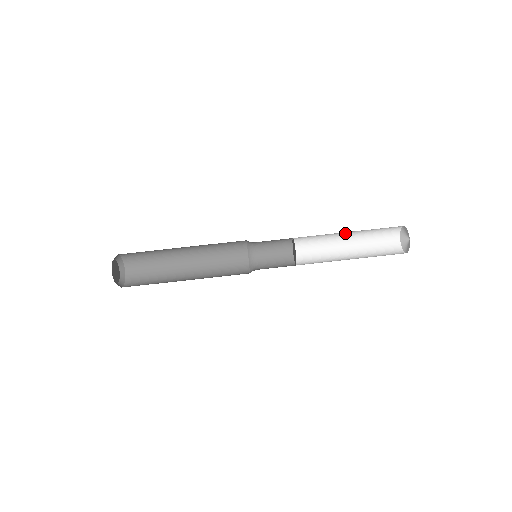
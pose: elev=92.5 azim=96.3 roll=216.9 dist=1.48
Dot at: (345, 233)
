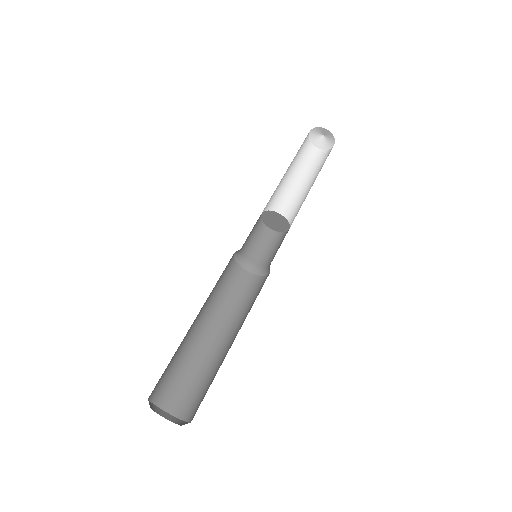
Dot at: occluded
